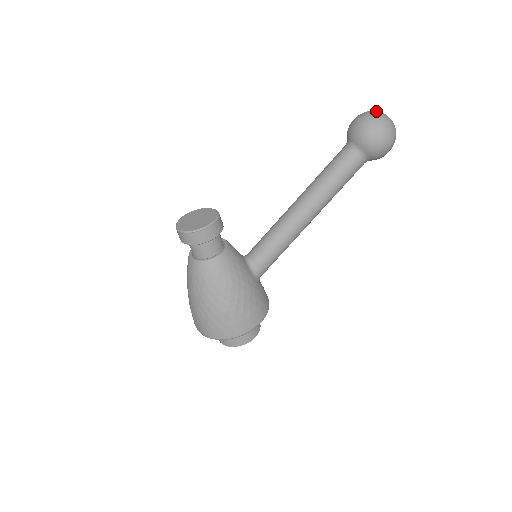
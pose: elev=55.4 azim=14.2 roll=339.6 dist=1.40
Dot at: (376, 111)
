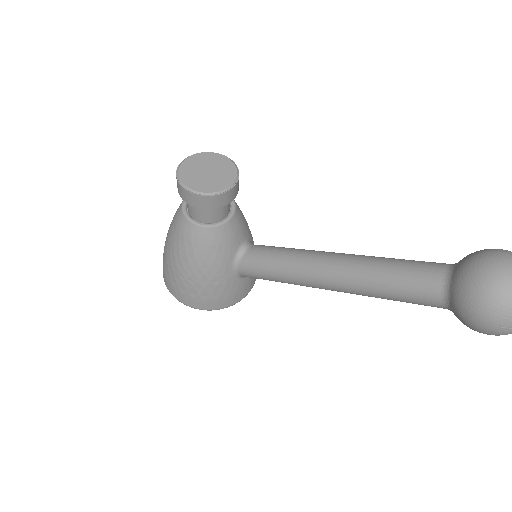
Dot at: out of frame
